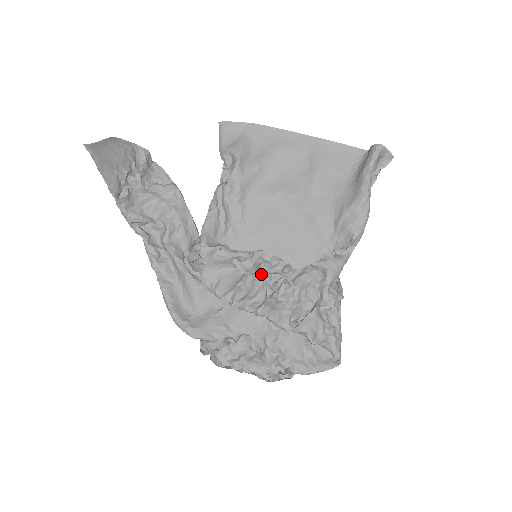
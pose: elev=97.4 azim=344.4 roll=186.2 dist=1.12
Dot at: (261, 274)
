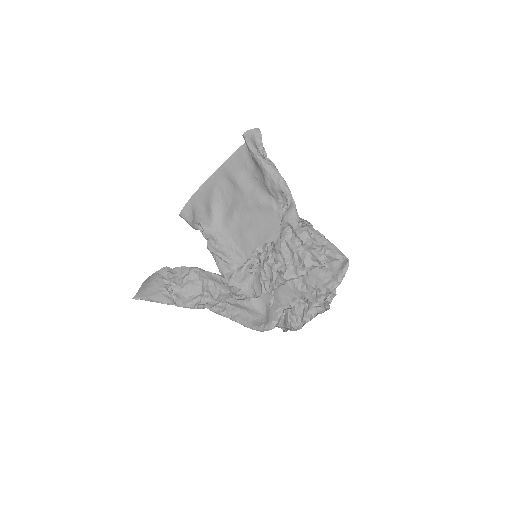
Dot at: (263, 263)
